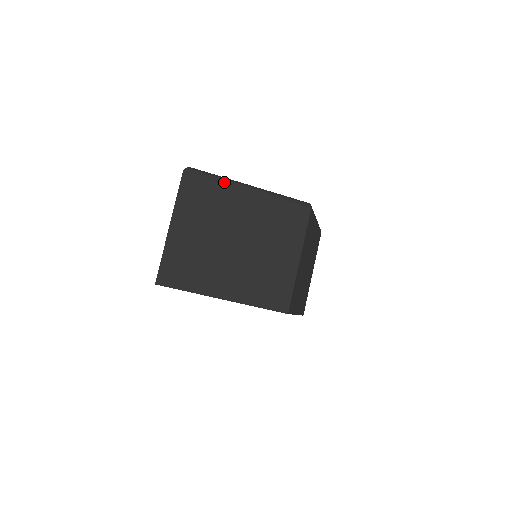
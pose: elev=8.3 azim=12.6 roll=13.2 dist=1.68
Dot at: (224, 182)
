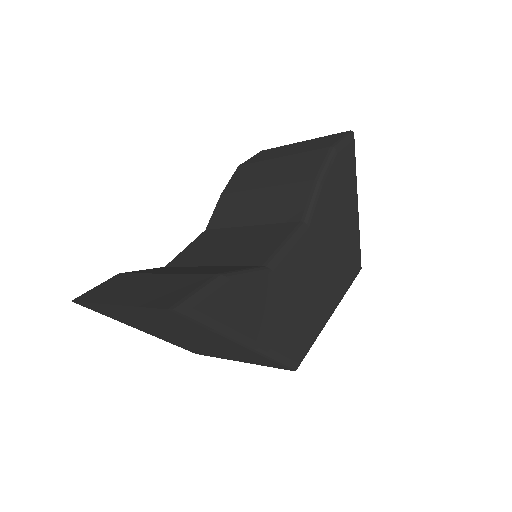
Dot at: (214, 332)
